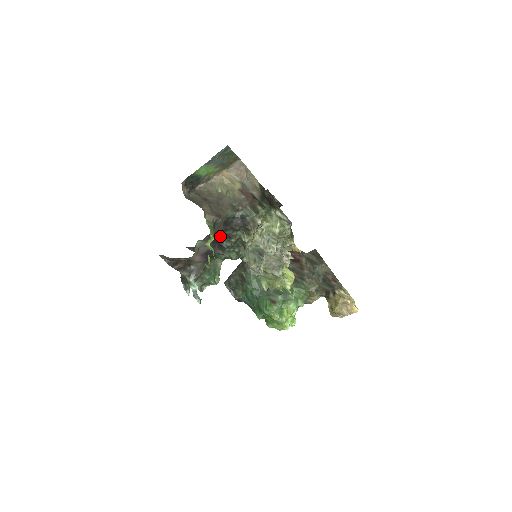
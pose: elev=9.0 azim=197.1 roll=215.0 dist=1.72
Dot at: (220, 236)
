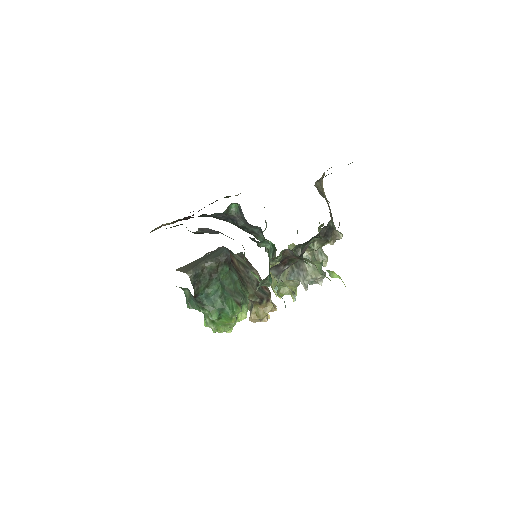
Dot at: (309, 240)
